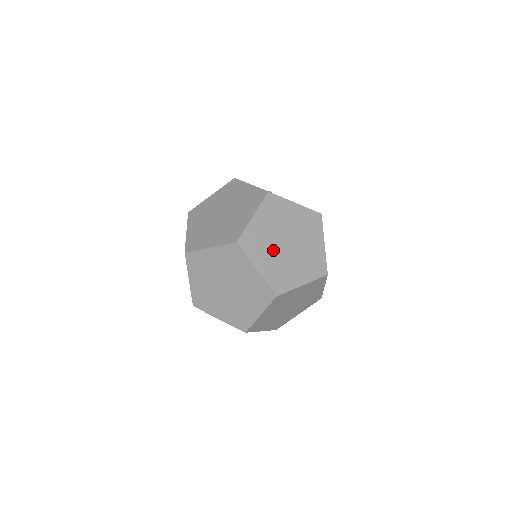
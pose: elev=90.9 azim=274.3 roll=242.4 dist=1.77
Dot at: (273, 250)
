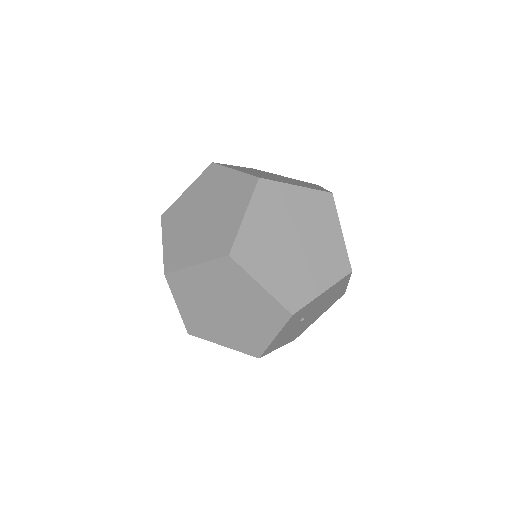
Dot at: occluded
